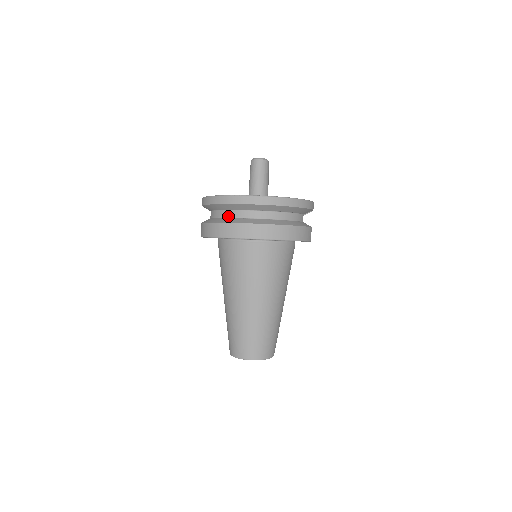
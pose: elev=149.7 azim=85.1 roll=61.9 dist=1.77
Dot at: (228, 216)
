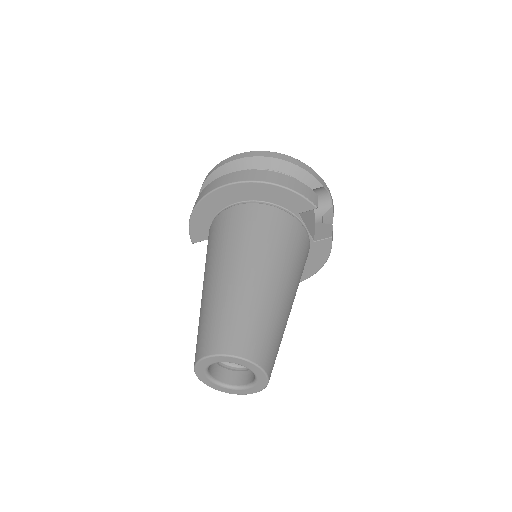
Dot at: occluded
